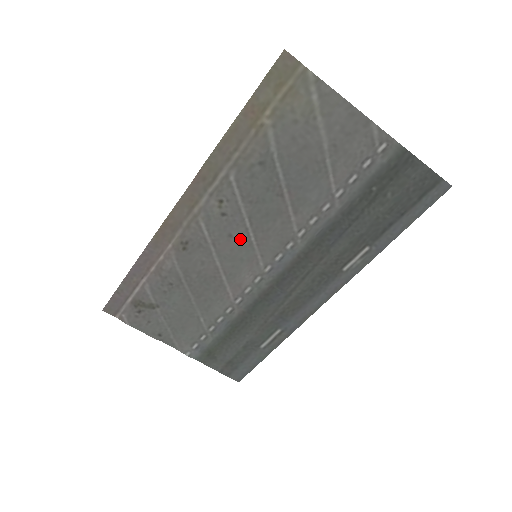
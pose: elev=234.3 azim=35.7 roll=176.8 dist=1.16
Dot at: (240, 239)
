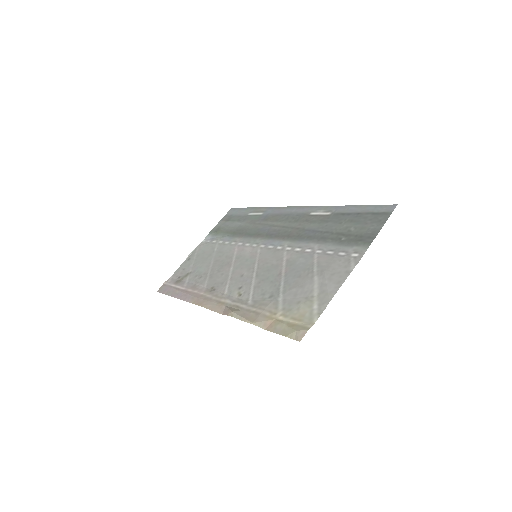
Dot at: (248, 270)
